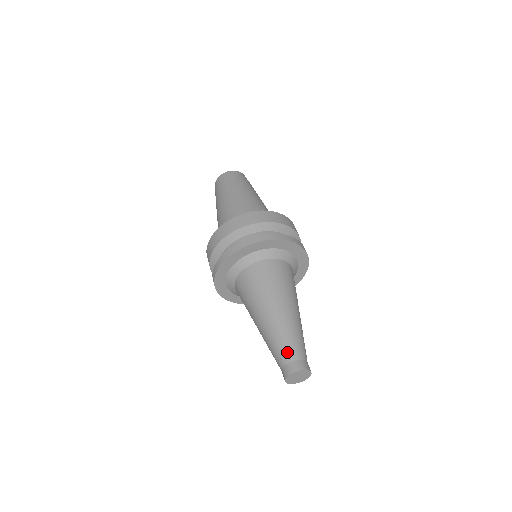
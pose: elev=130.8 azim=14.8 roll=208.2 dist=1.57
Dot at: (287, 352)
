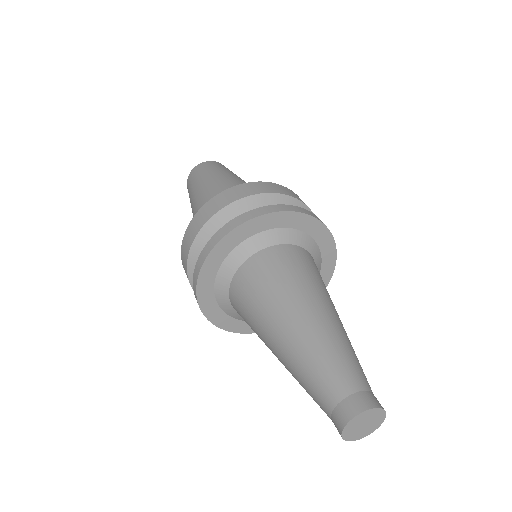
Dot at: (331, 384)
